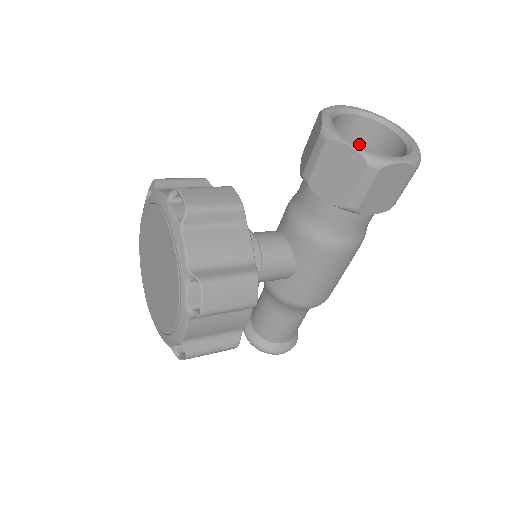
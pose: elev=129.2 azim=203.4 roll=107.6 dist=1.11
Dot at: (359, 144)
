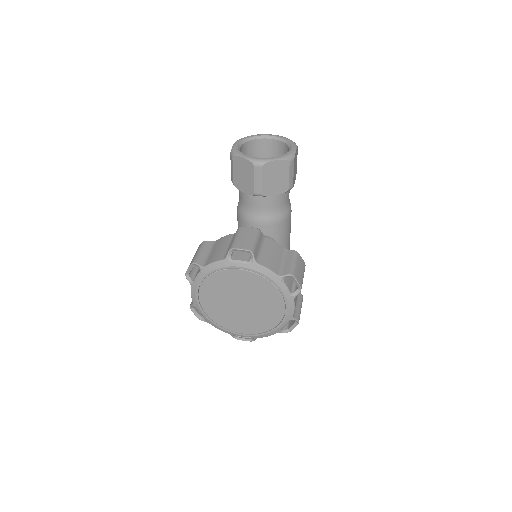
Dot at: occluded
